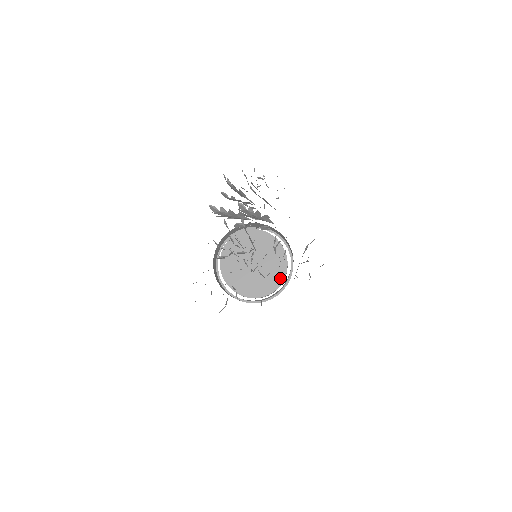
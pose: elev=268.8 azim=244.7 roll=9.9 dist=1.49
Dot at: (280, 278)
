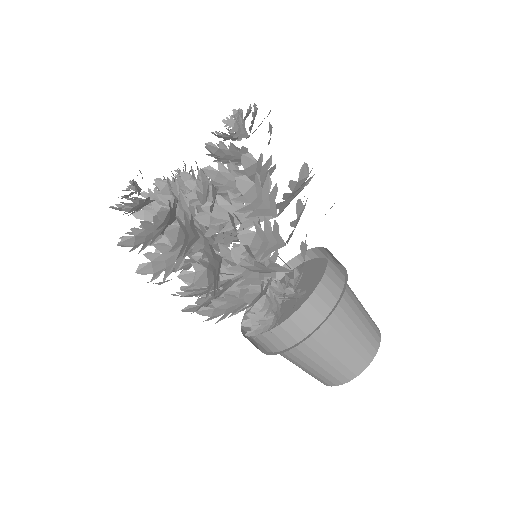
Dot at: (321, 263)
